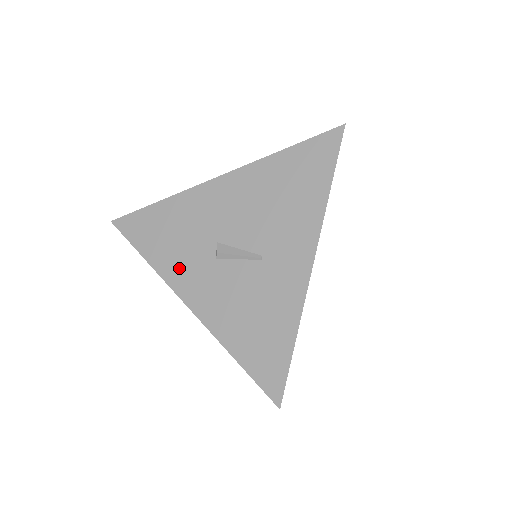
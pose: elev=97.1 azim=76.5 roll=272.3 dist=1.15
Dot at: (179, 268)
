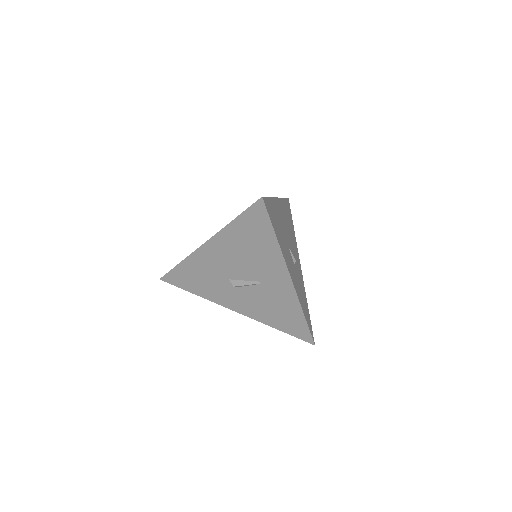
Dot at: (217, 296)
